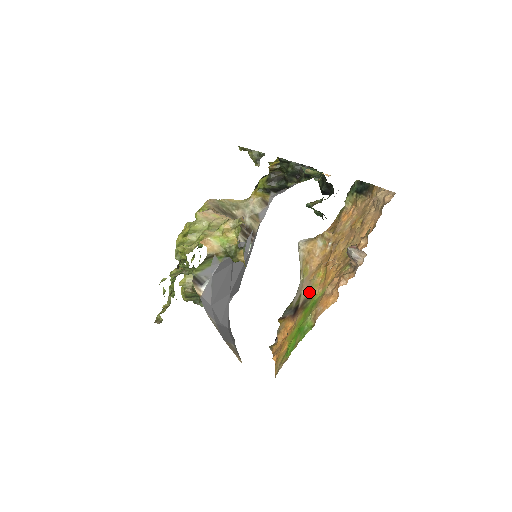
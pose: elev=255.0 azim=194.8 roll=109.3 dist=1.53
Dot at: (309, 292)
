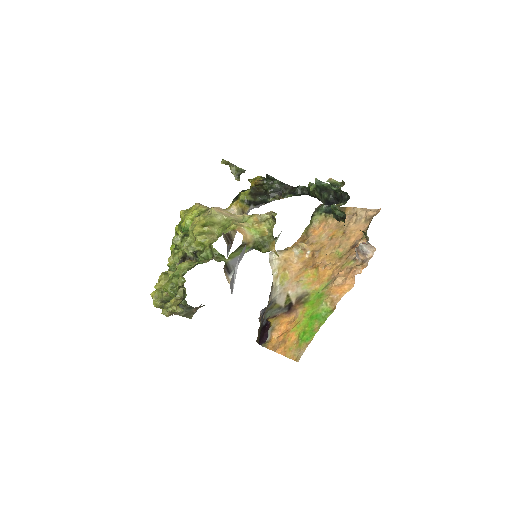
Dot at: (302, 290)
